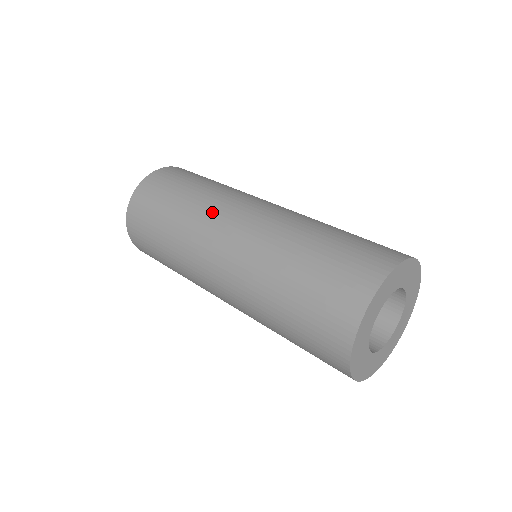
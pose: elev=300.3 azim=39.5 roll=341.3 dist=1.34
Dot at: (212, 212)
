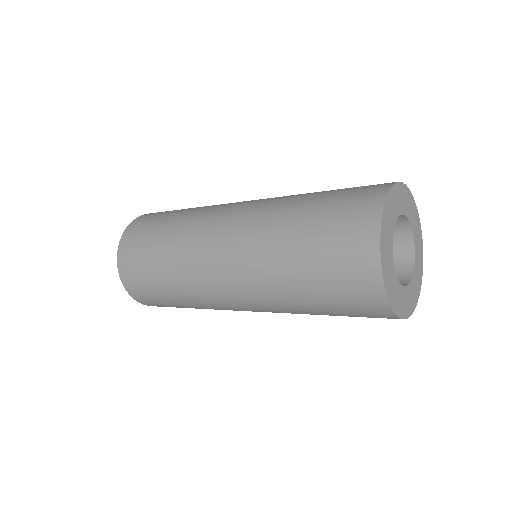
Dot at: (194, 261)
